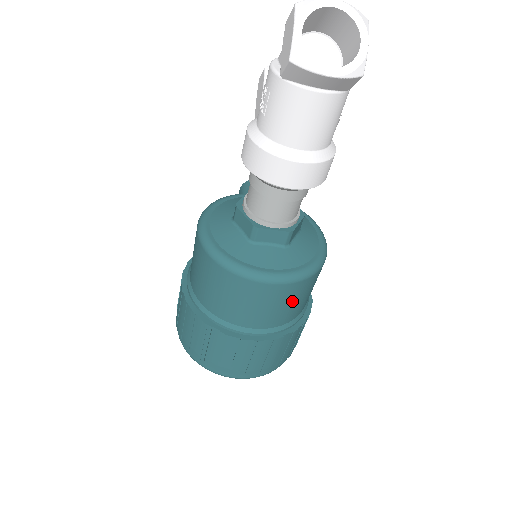
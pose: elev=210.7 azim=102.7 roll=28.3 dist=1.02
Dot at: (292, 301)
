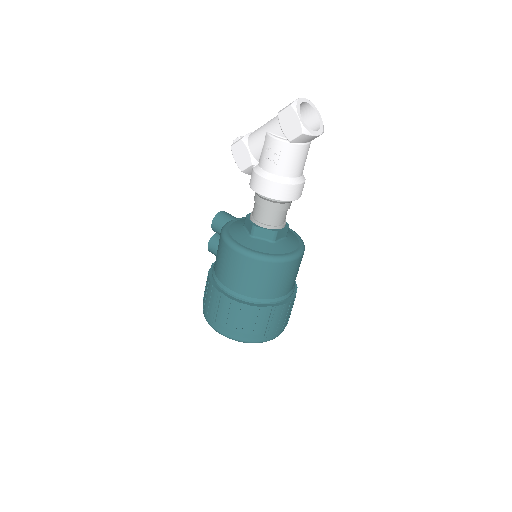
Dot at: occluded
